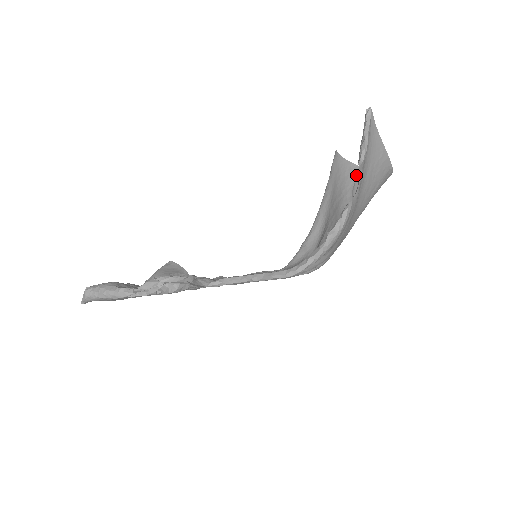
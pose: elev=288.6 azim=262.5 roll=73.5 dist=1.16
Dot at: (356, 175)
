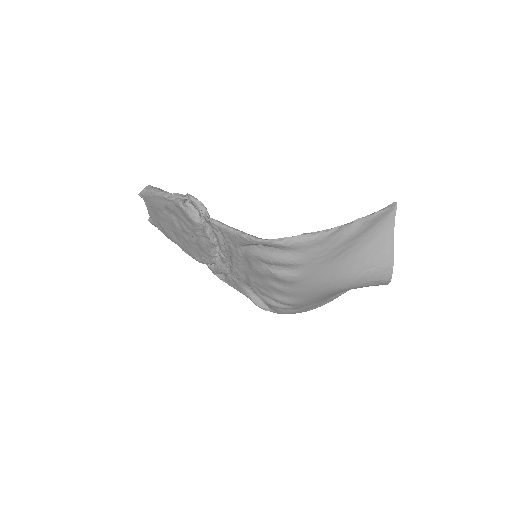
Dot at: (354, 222)
